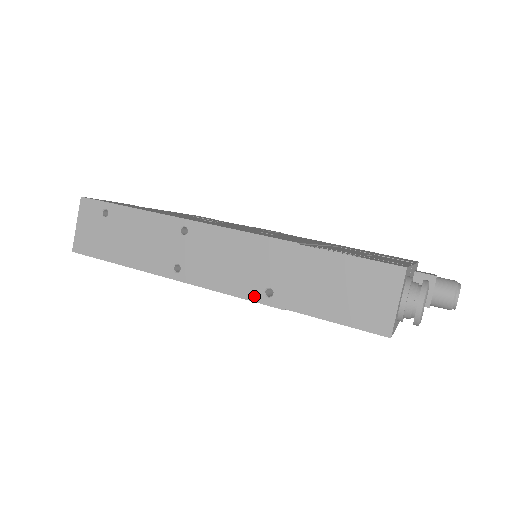
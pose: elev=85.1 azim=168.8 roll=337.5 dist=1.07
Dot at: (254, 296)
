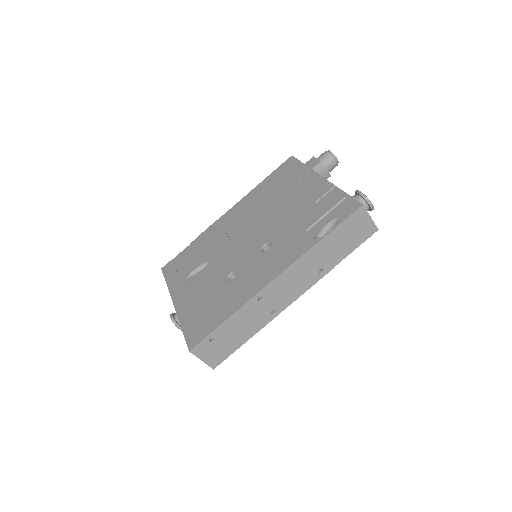
Dot at: (317, 279)
